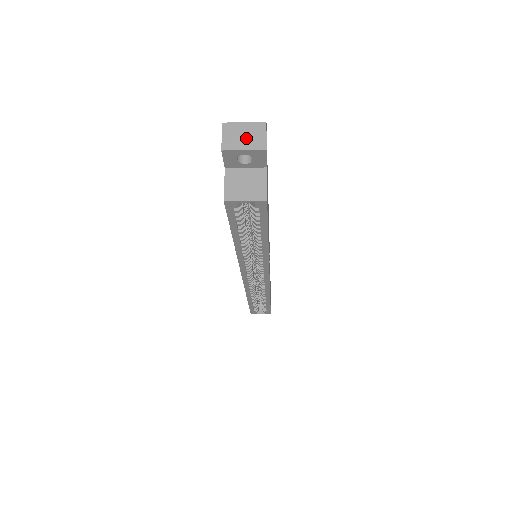
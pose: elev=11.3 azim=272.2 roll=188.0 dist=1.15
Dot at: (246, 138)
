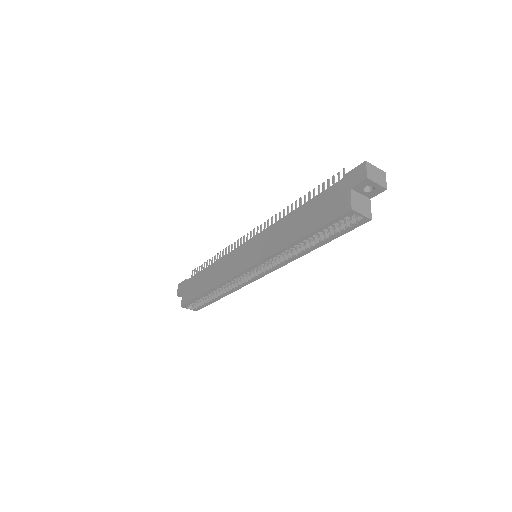
Dot at: (378, 177)
